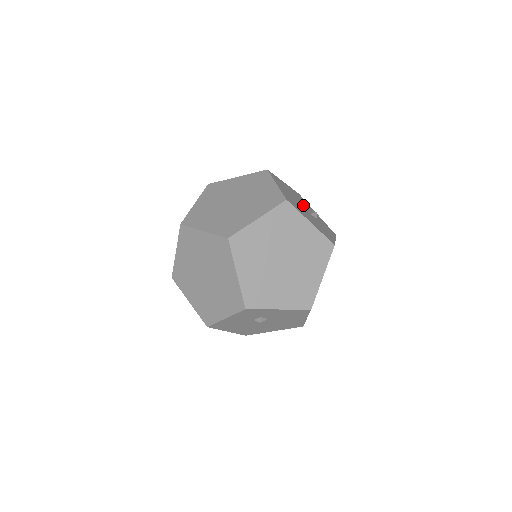
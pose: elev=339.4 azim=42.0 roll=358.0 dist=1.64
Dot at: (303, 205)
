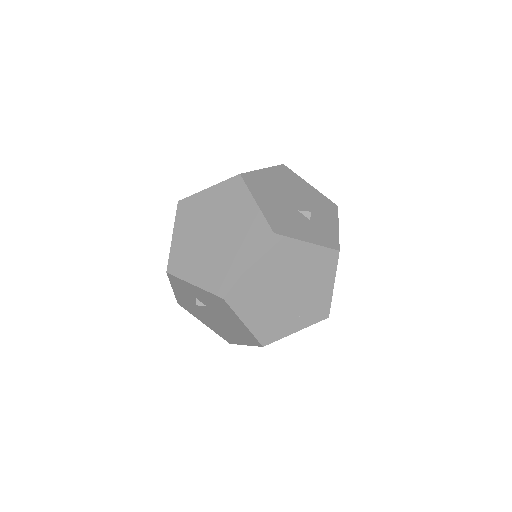
Dot at: (302, 203)
